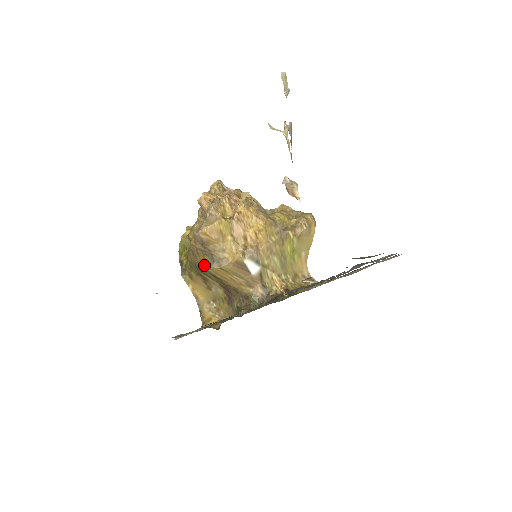
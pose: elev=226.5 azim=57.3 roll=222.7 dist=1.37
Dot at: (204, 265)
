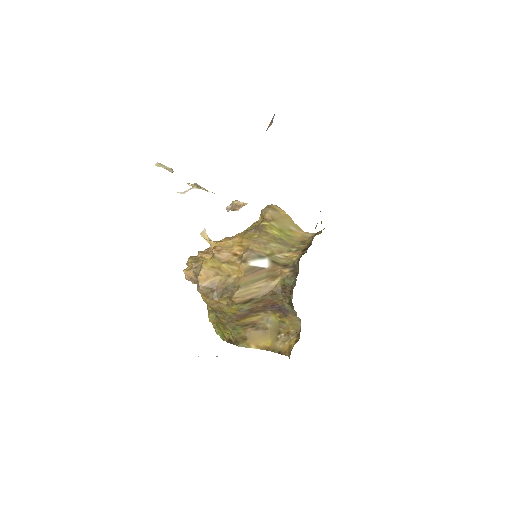
Dot at: (231, 304)
